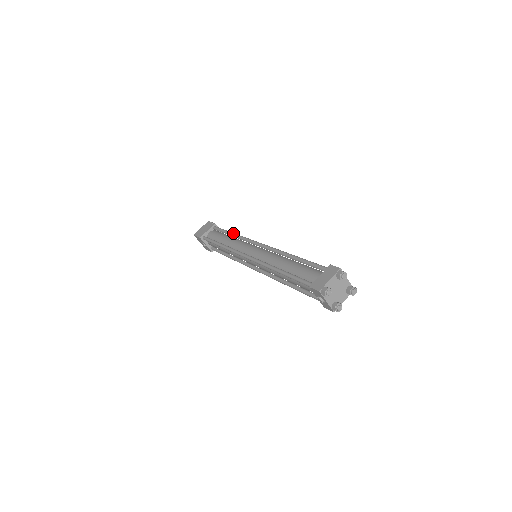
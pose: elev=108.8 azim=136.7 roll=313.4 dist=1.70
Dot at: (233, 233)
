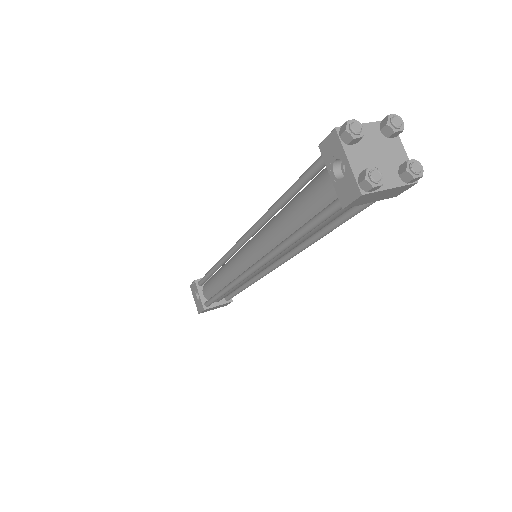
Dot at: occluded
